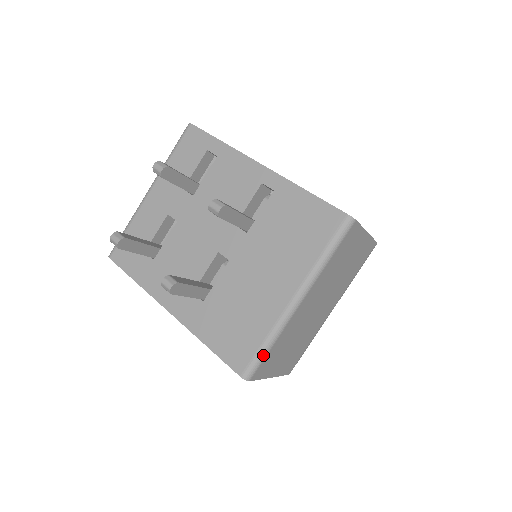
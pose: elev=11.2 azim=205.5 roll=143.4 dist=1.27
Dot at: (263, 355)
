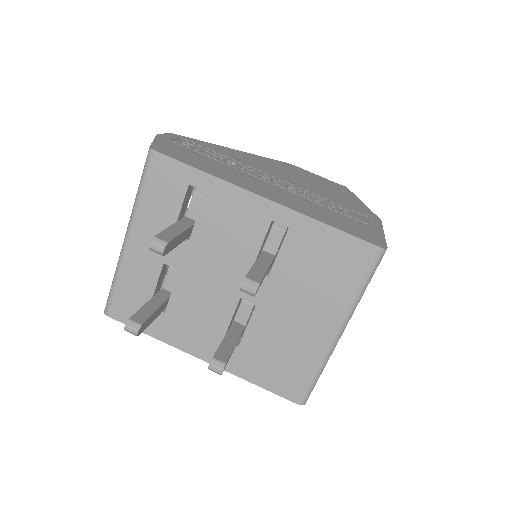
Dot at: (315, 383)
